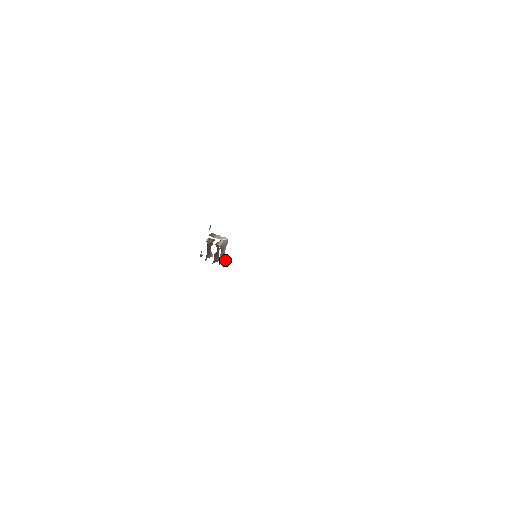
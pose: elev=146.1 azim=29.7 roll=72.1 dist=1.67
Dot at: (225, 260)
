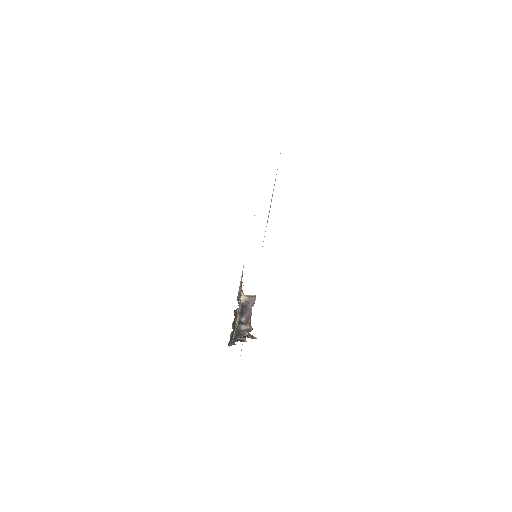
Dot at: (249, 325)
